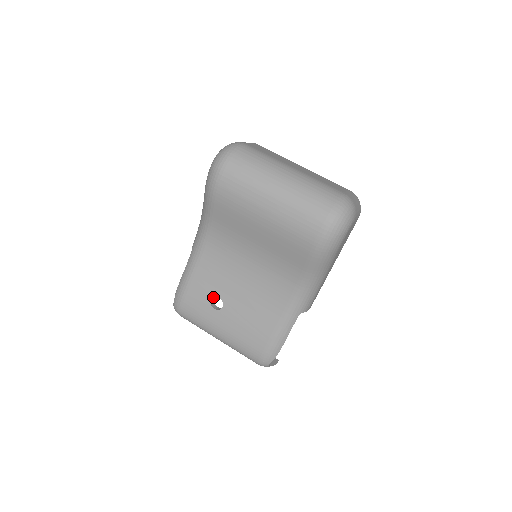
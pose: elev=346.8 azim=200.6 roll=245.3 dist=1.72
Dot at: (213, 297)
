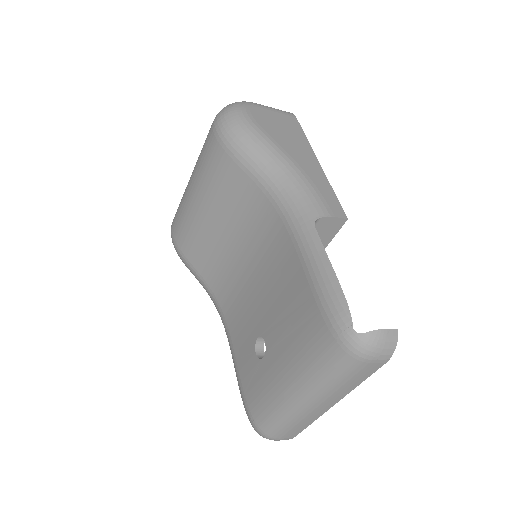
Dot at: (254, 347)
